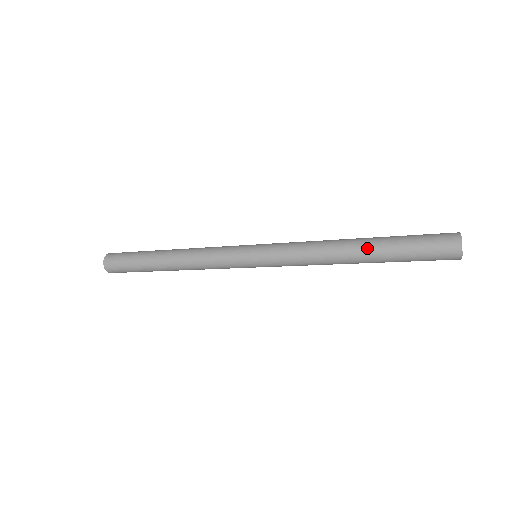
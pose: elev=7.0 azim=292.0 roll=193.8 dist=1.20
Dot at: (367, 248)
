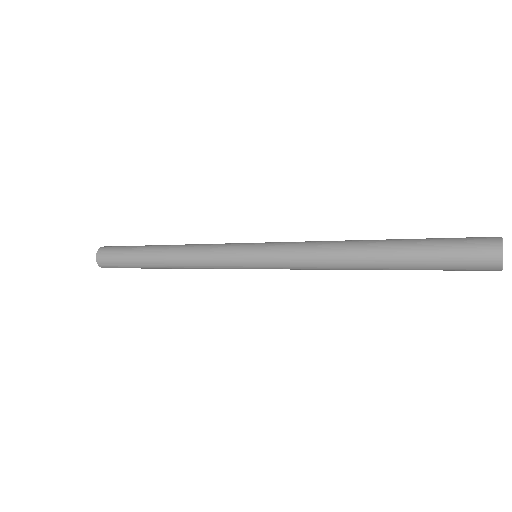
Dot at: (383, 249)
